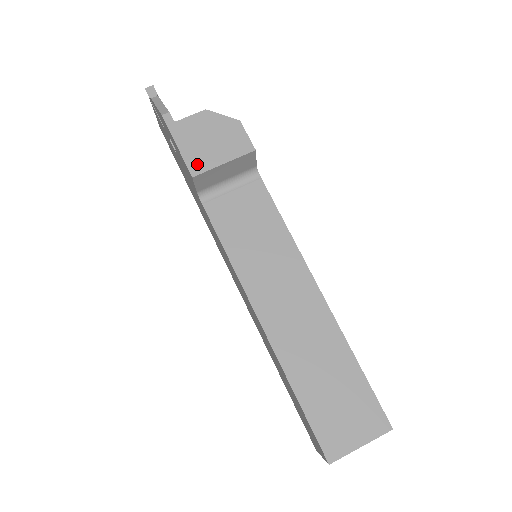
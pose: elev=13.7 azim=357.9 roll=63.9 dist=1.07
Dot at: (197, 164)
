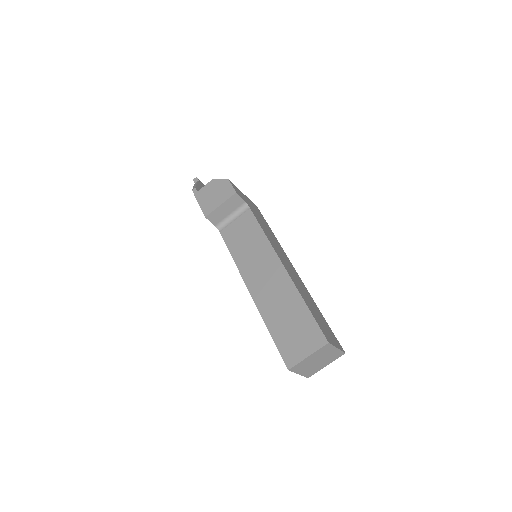
Dot at: (207, 209)
